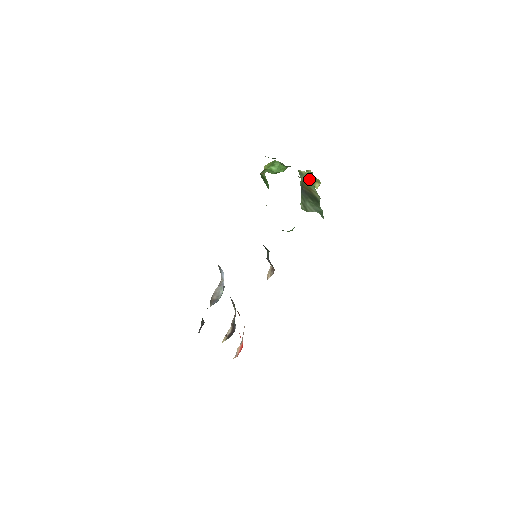
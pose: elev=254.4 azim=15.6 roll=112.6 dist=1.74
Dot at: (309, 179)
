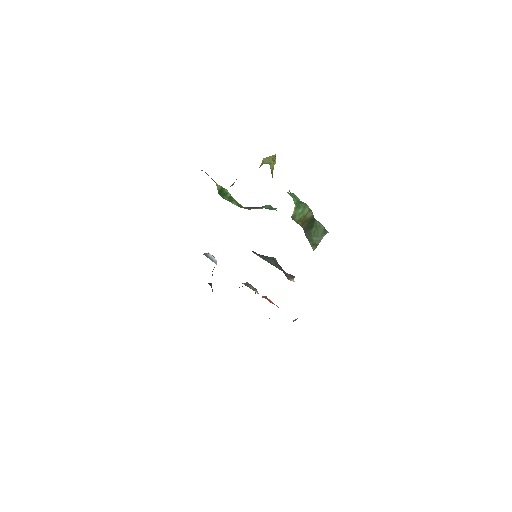
Dot at: (298, 209)
